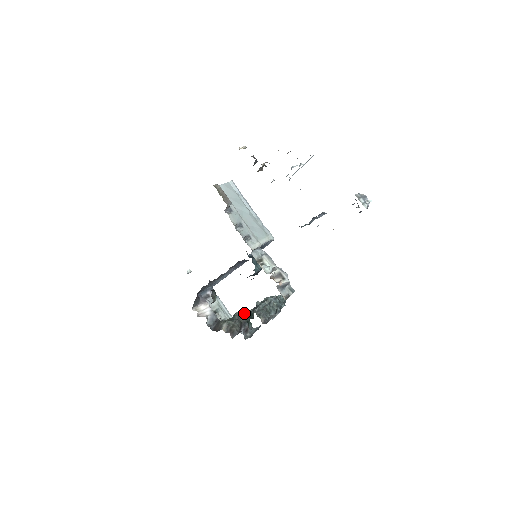
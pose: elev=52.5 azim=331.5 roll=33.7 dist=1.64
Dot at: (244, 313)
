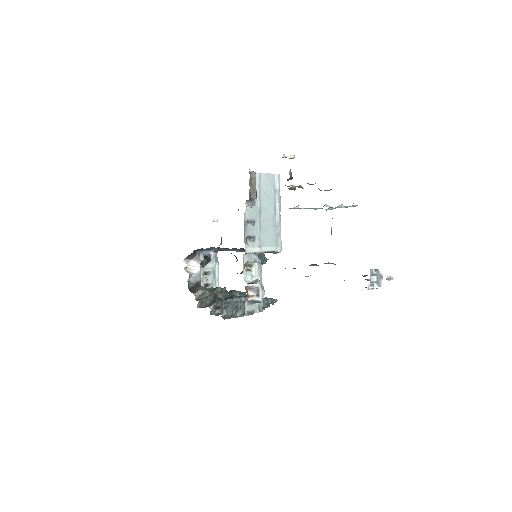
Dot at: (230, 290)
